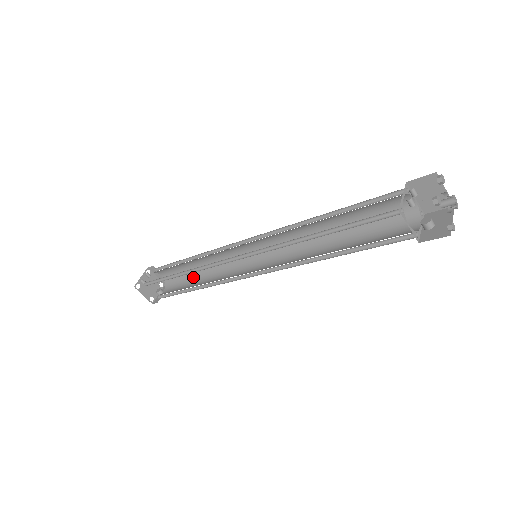
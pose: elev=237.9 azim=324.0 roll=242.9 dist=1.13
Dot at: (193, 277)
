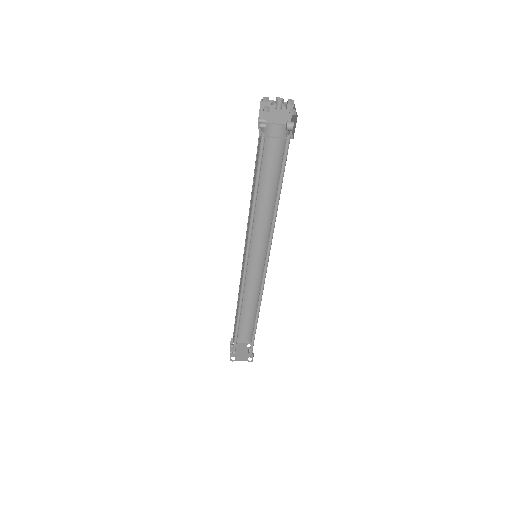
Dot at: (254, 316)
